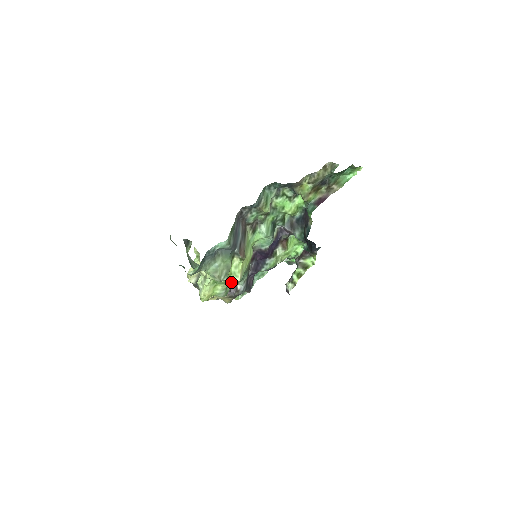
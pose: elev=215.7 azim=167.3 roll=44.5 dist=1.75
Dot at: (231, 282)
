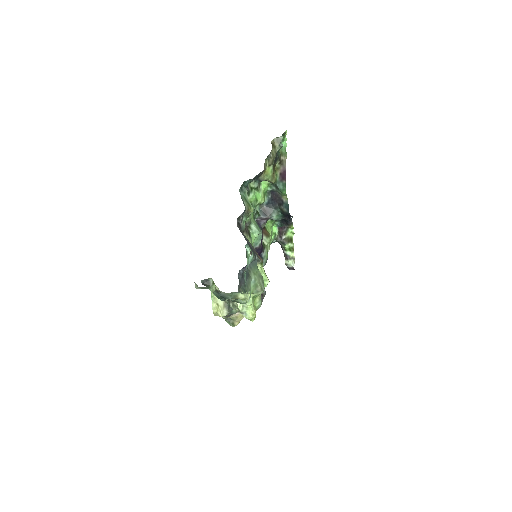
Dot at: occluded
